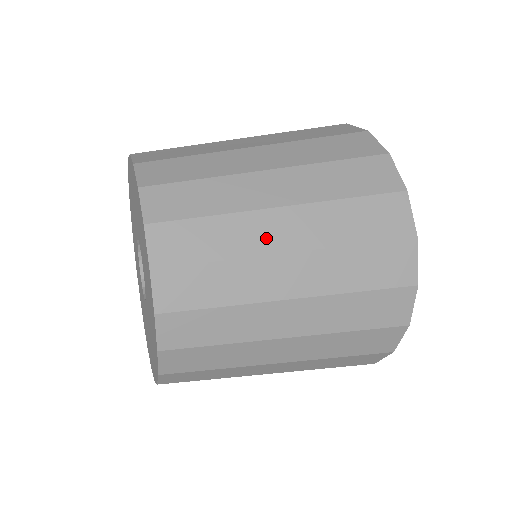
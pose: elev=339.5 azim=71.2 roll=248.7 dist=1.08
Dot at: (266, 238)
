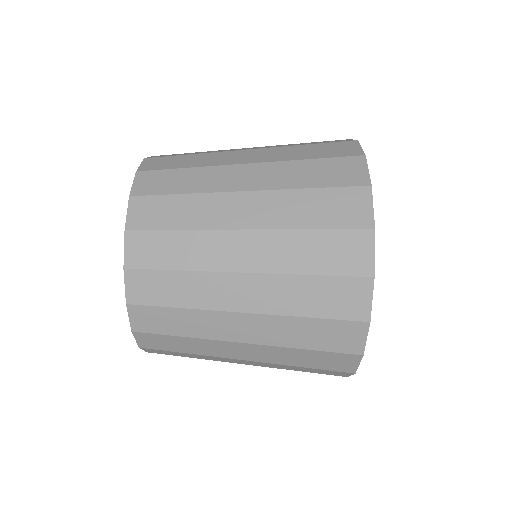
Dot at: (224, 330)
